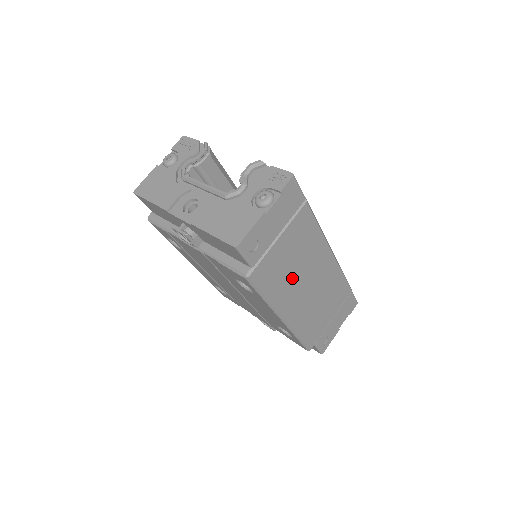
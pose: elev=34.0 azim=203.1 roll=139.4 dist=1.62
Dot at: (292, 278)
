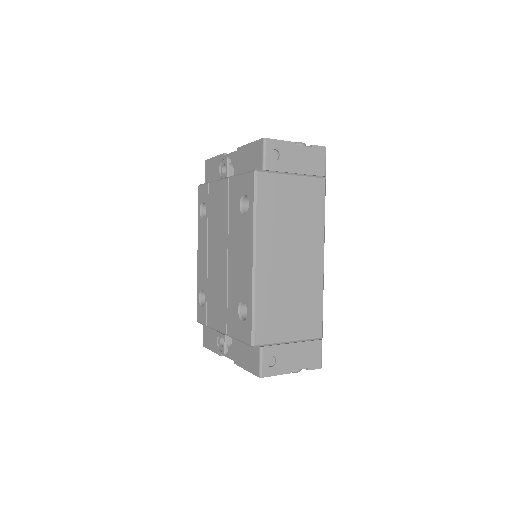
Dot at: (283, 228)
